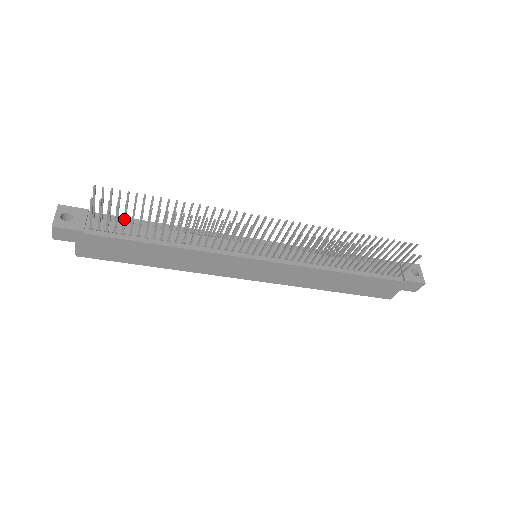
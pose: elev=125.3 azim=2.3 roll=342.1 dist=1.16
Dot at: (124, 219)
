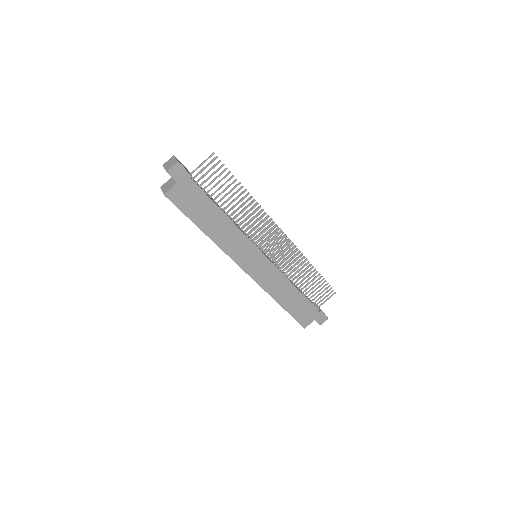
Dot at: (219, 182)
